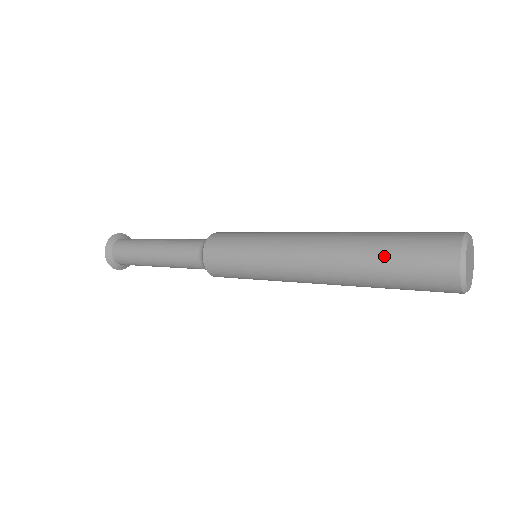
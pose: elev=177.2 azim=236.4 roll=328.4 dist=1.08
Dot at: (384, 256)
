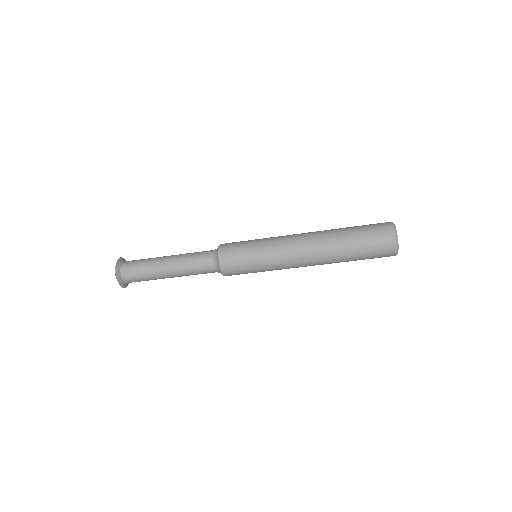
Dot at: occluded
